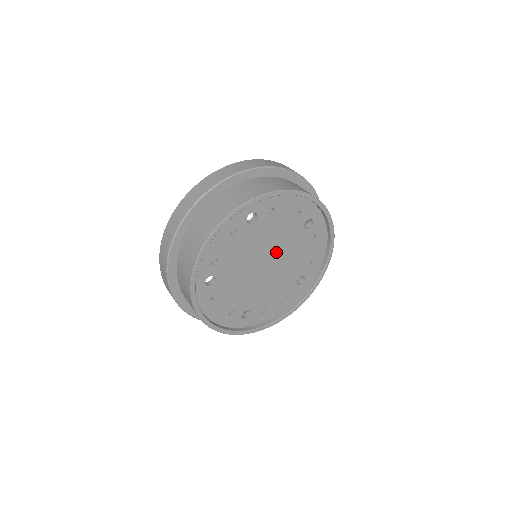
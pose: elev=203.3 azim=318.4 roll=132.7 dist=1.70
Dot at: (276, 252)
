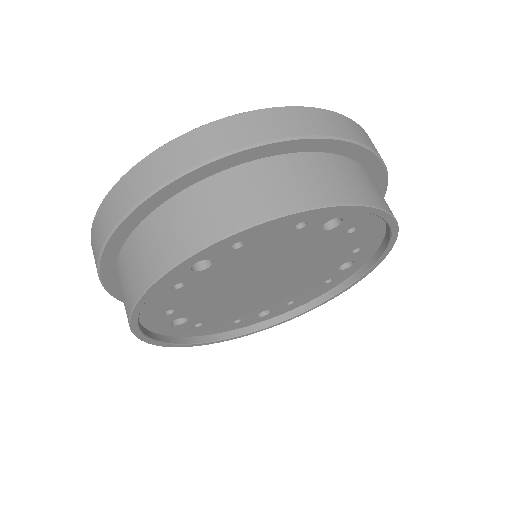
Dot at: (279, 267)
